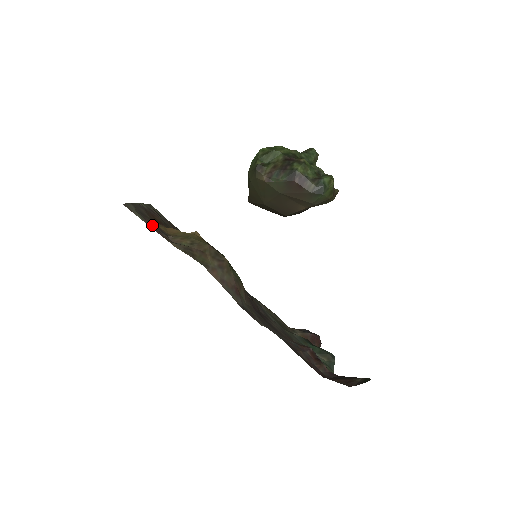
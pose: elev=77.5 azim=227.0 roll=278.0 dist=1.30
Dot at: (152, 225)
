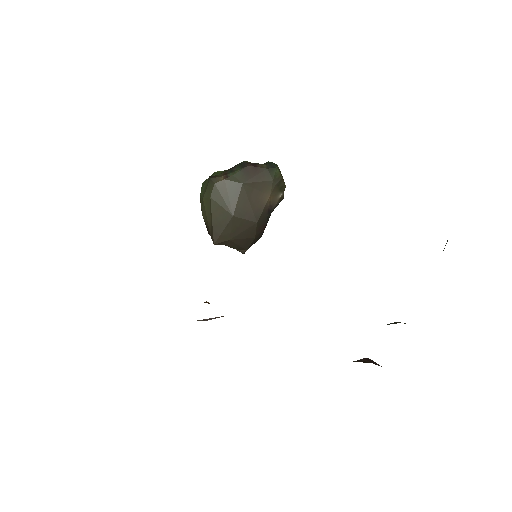
Dot at: occluded
